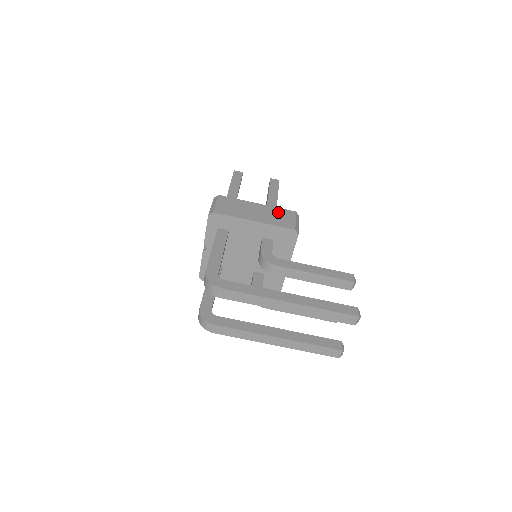
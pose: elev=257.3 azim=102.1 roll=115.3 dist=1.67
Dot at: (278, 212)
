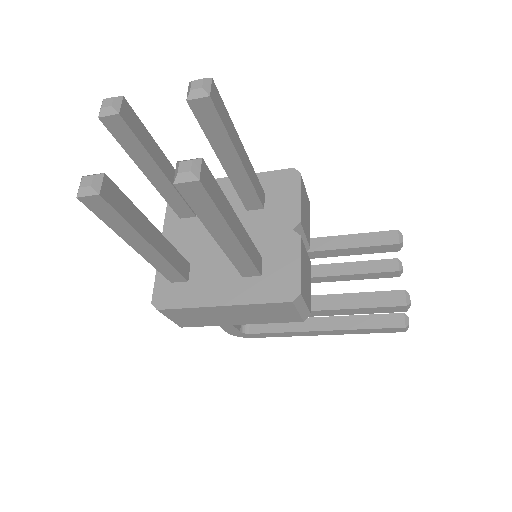
Dot at: (263, 310)
